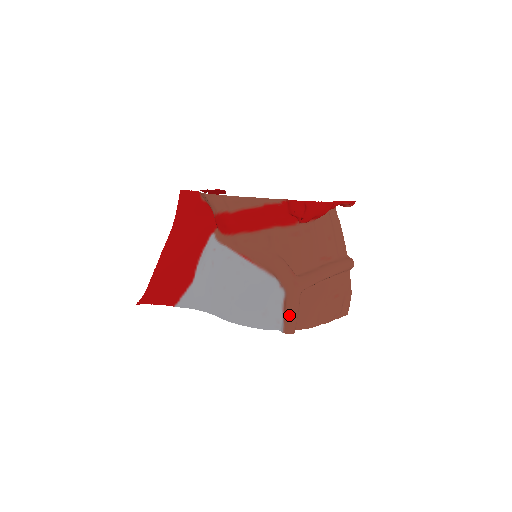
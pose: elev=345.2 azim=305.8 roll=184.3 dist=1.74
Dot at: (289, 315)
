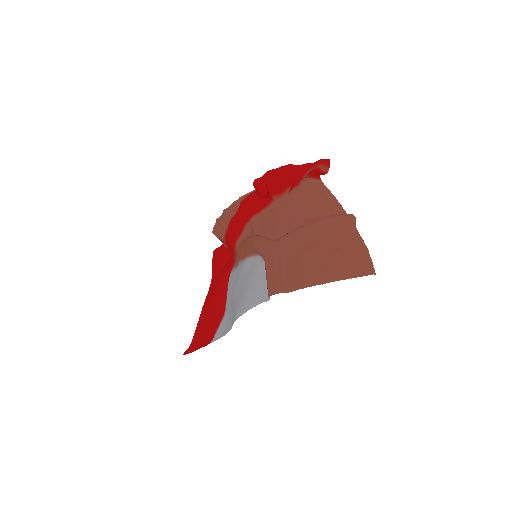
Dot at: (268, 276)
